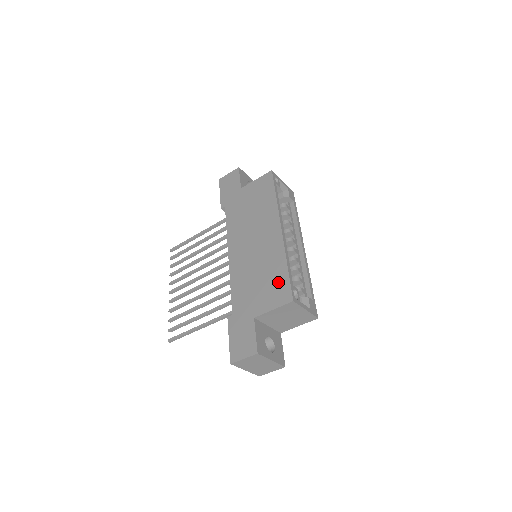
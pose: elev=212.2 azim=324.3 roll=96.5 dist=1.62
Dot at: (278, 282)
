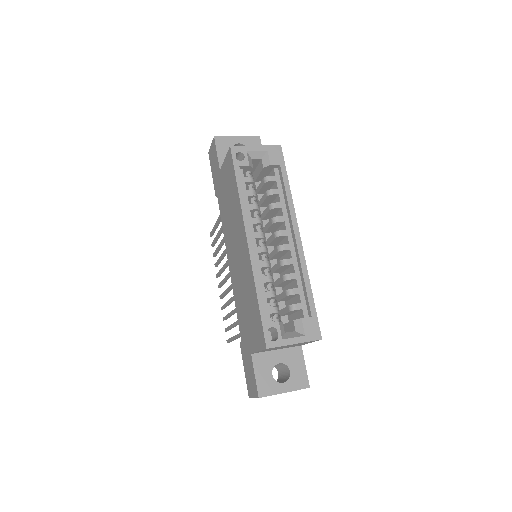
Dot at: (255, 318)
